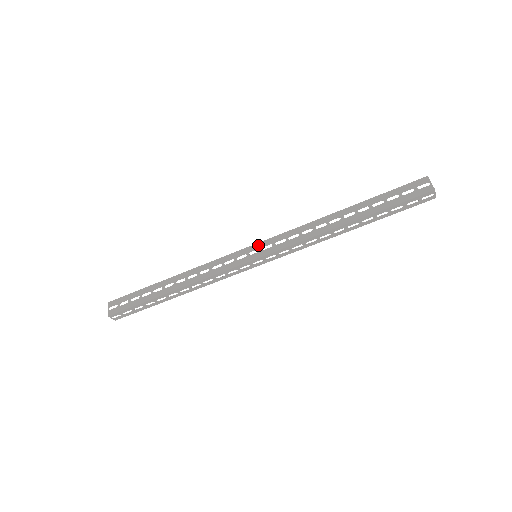
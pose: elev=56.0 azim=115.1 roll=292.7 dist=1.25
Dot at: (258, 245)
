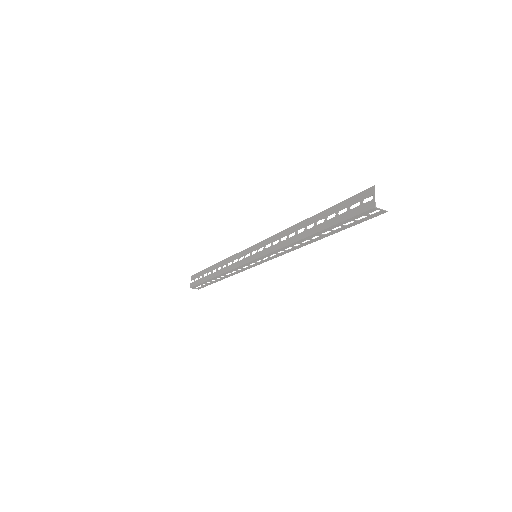
Dot at: (256, 246)
